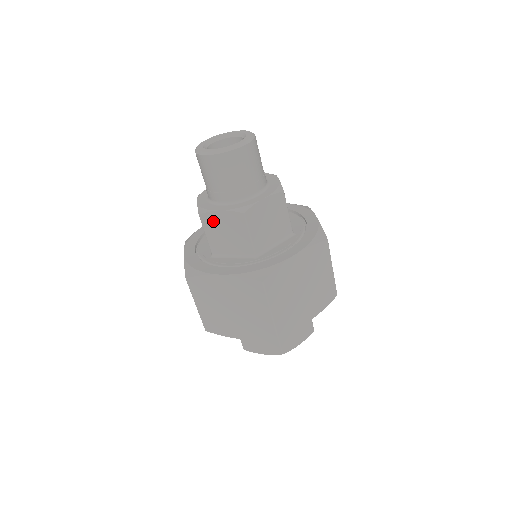
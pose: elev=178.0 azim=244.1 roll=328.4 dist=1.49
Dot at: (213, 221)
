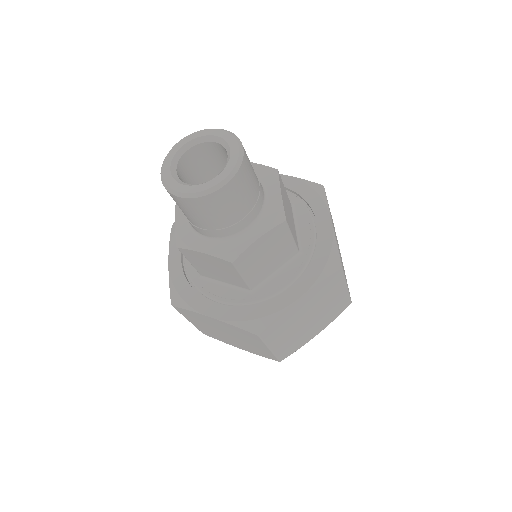
Dot at: occluded
